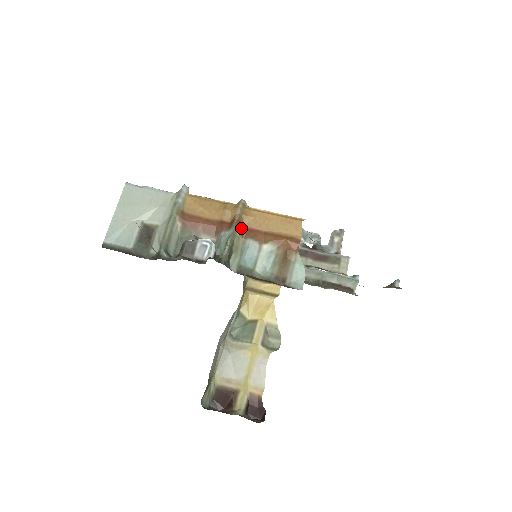
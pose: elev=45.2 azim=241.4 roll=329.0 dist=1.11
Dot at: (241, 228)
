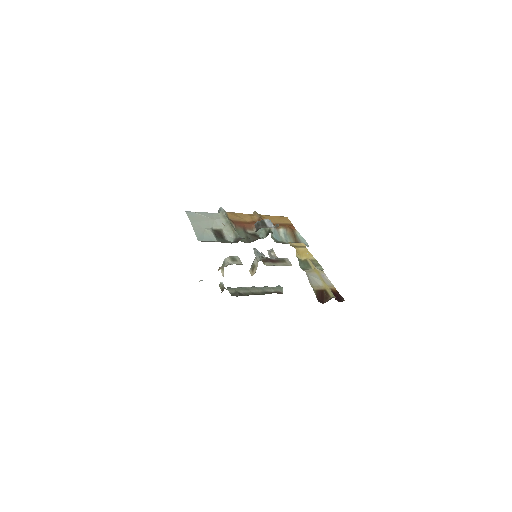
Dot at: occluded
